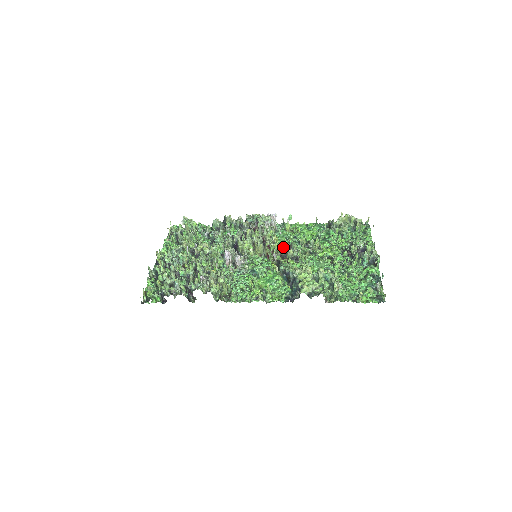
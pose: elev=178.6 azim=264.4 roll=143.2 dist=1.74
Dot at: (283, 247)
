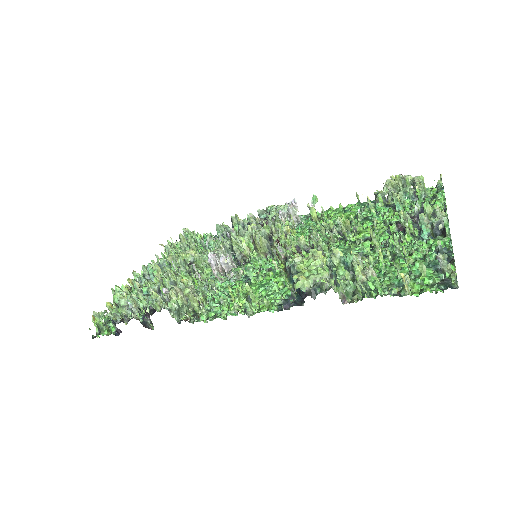
Dot at: occluded
